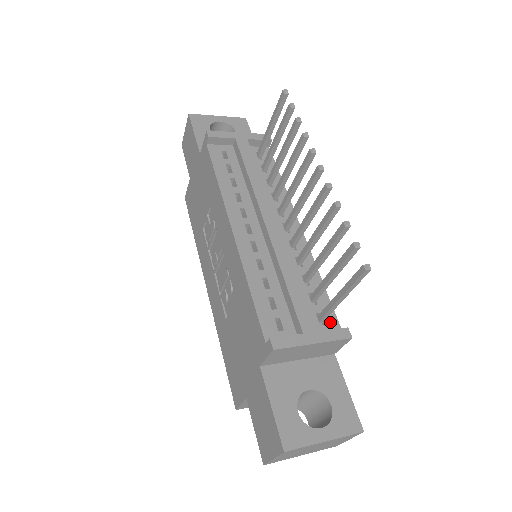
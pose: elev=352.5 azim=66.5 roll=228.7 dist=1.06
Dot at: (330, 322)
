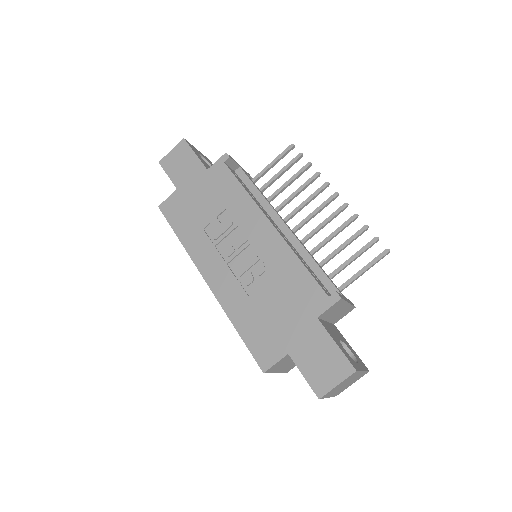
Dot at: occluded
